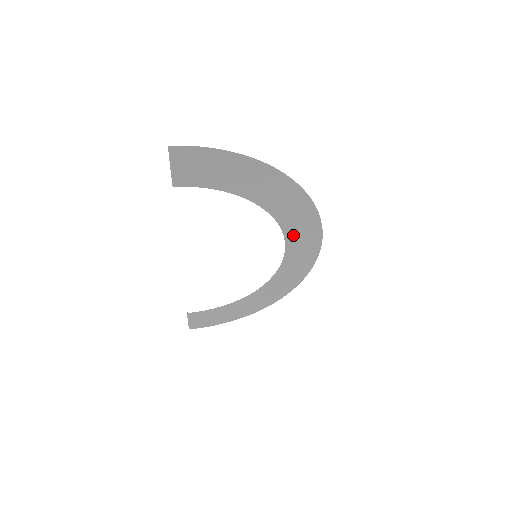
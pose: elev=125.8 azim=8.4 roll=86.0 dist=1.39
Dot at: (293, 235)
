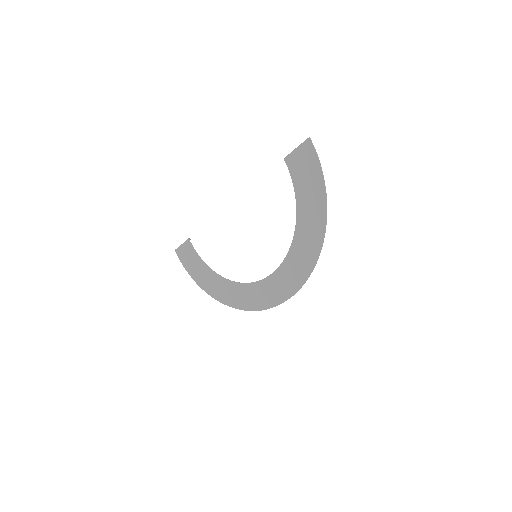
Dot at: (284, 272)
